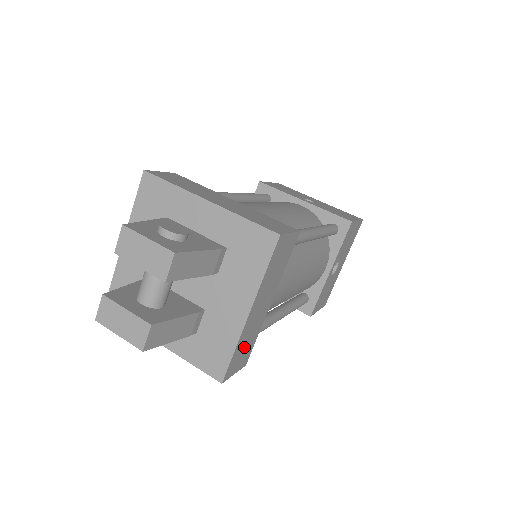
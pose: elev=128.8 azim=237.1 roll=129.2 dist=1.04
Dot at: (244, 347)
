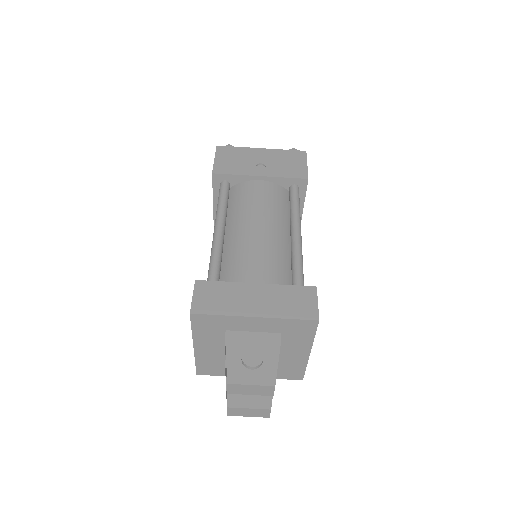
Dot at: occluded
